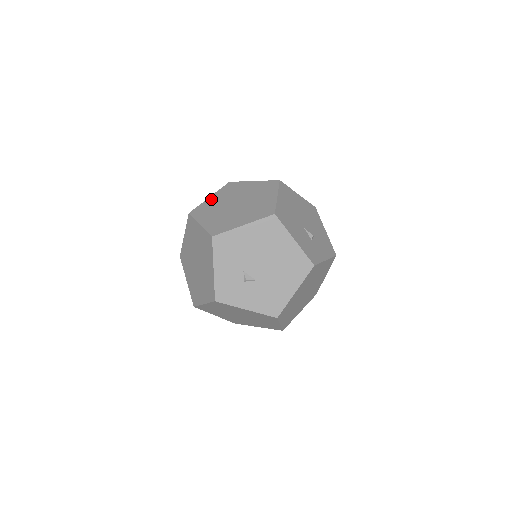
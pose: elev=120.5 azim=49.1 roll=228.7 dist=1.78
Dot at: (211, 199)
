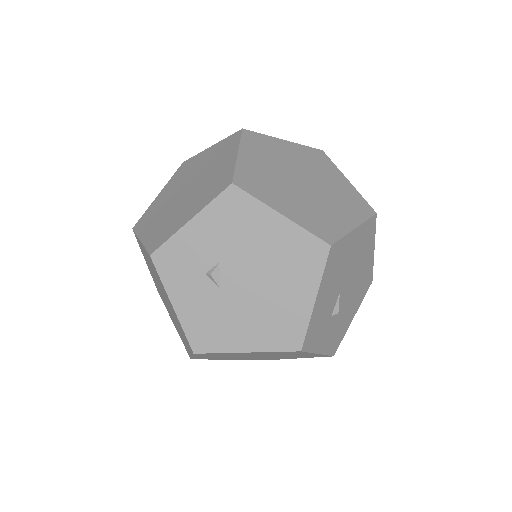
Dot at: (283, 143)
